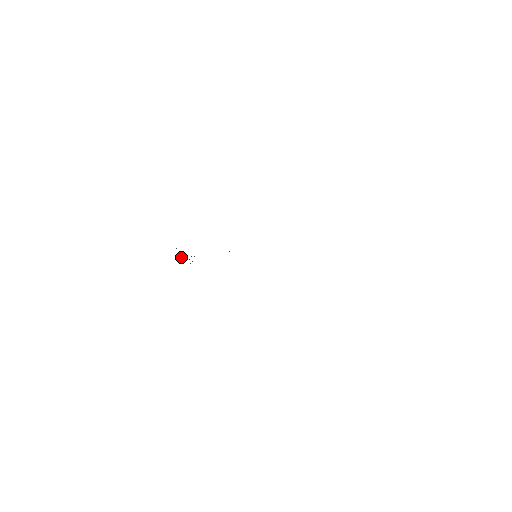
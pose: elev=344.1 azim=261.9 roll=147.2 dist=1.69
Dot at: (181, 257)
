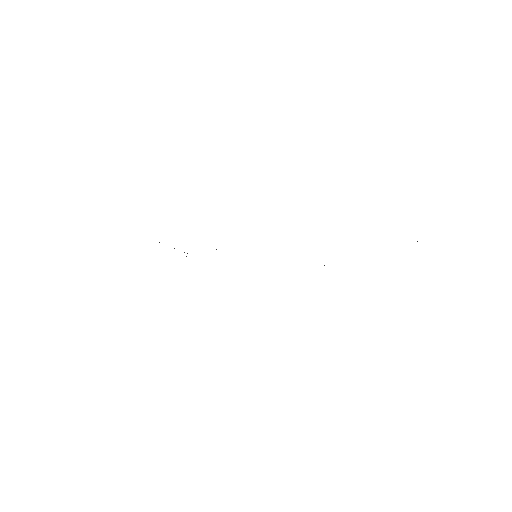
Dot at: (174, 248)
